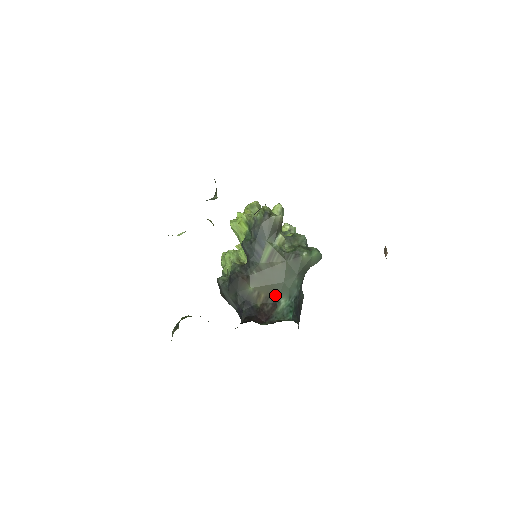
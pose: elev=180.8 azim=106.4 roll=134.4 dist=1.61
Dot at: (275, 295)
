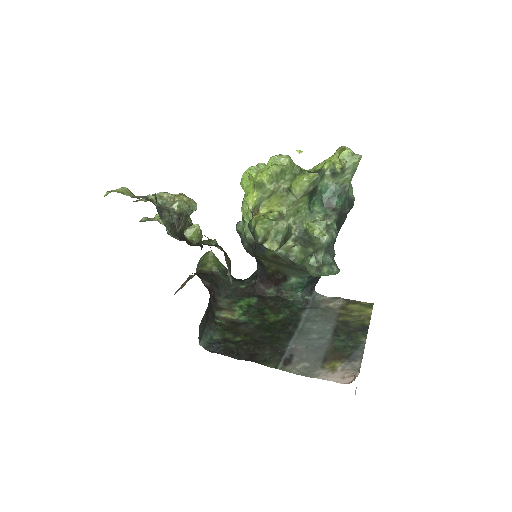
Dot at: (285, 273)
